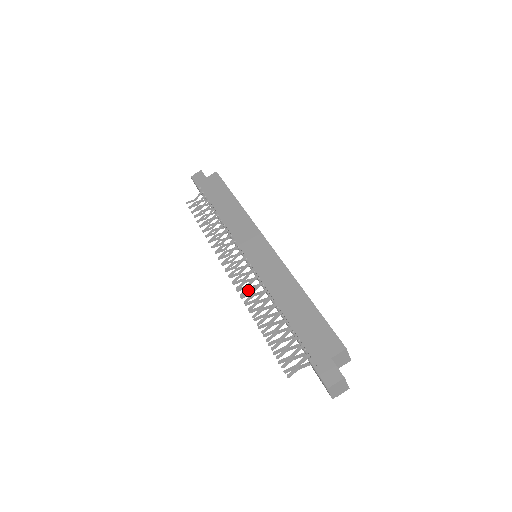
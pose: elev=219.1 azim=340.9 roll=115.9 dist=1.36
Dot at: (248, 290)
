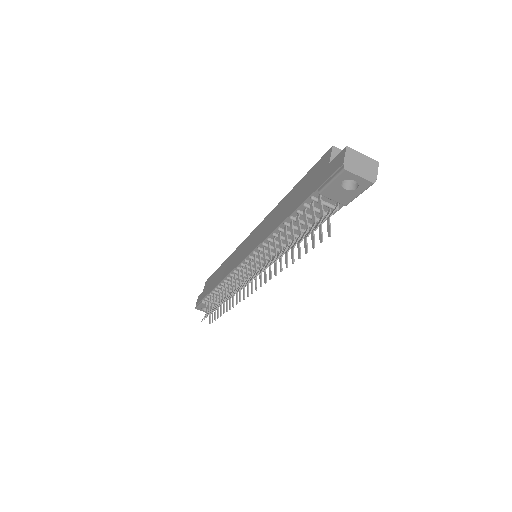
Dot at: (265, 271)
